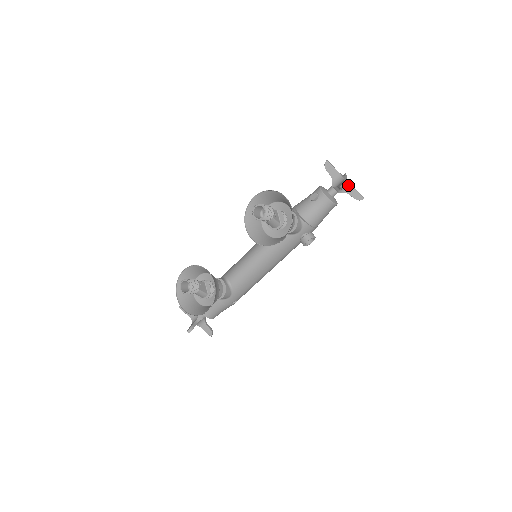
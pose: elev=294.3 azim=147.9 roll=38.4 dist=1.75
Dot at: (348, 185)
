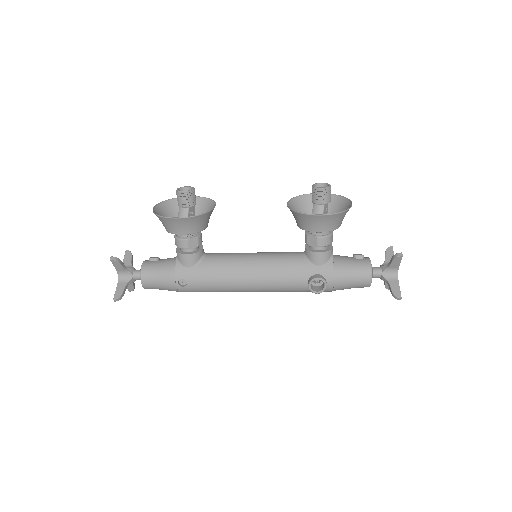
Dot at: (396, 276)
